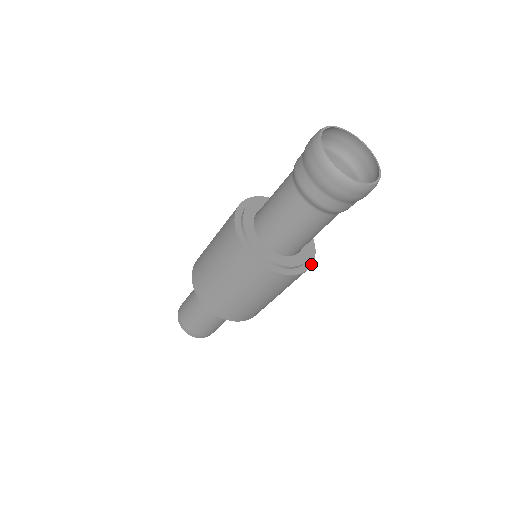
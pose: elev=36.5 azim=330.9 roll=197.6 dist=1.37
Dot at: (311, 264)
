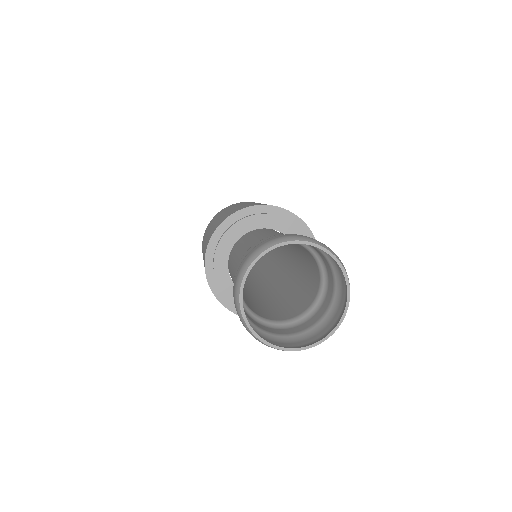
Dot at: occluded
